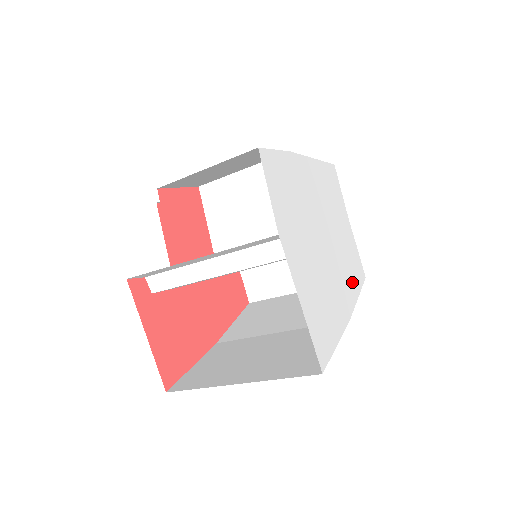
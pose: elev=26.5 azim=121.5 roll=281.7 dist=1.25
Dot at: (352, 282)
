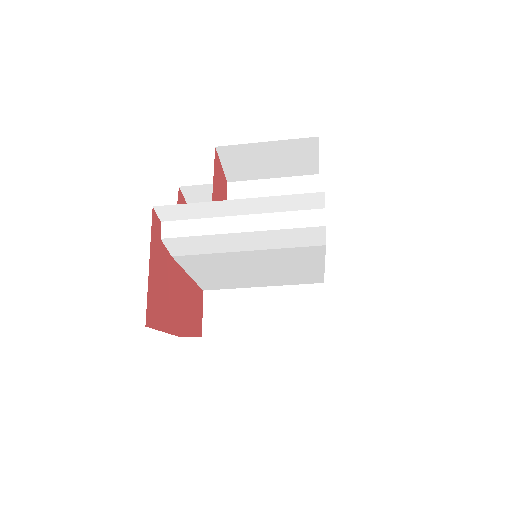
Dot at: occluded
